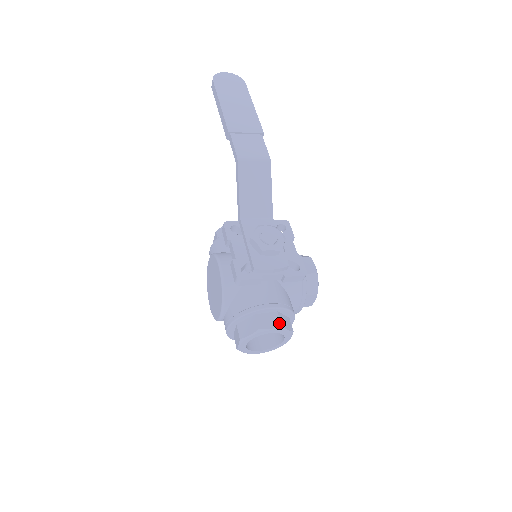
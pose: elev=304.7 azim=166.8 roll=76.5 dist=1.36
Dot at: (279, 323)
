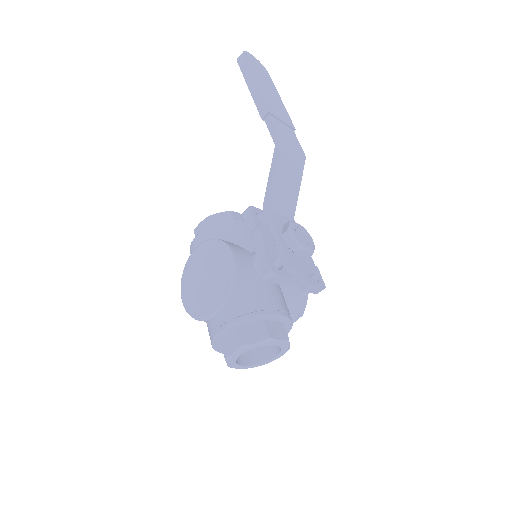
Dot at: (287, 335)
